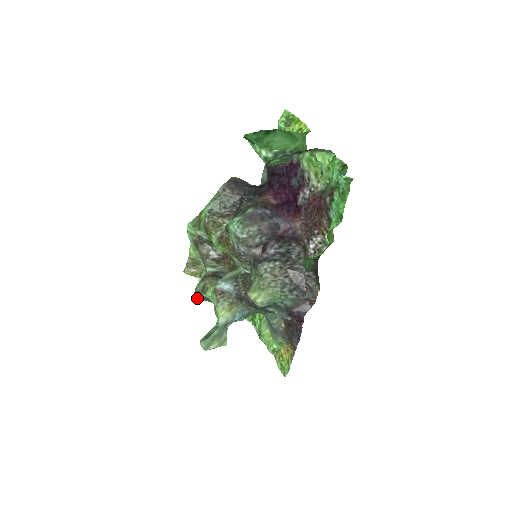
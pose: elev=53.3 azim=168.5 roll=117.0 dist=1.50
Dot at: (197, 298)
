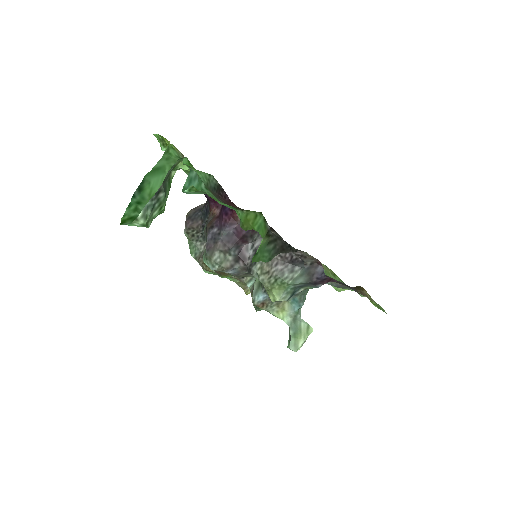
Dot at: occluded
